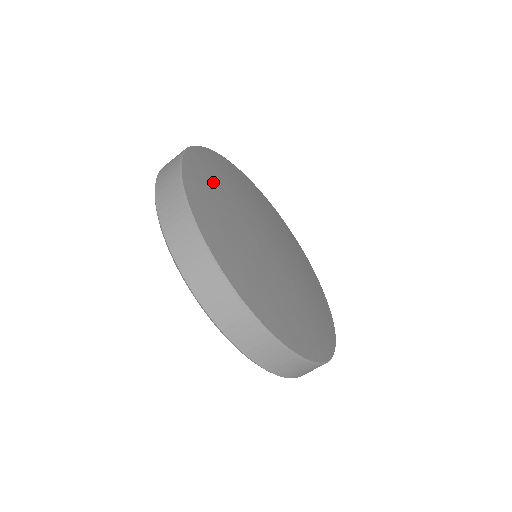
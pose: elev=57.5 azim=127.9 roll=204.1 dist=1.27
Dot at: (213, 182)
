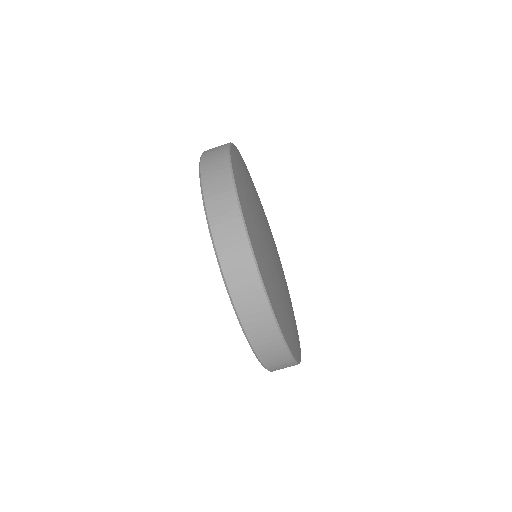
Dot at: (247, 175)
